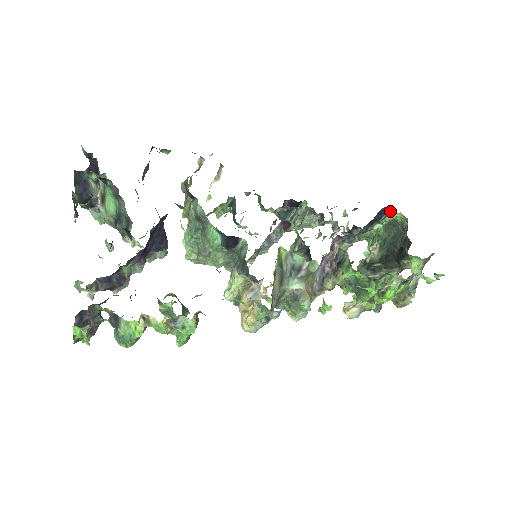
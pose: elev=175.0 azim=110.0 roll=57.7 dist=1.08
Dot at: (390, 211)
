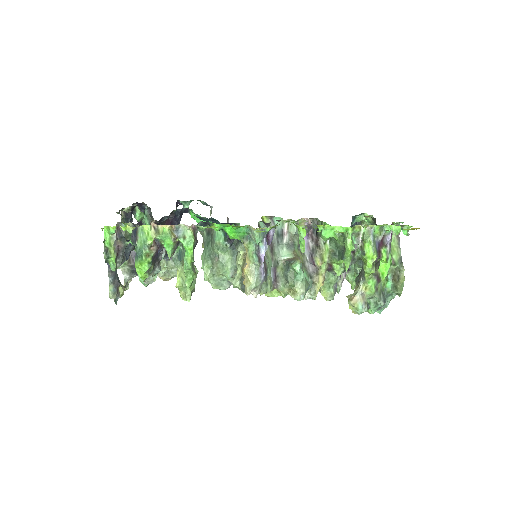
Dot at: (361, 222)
